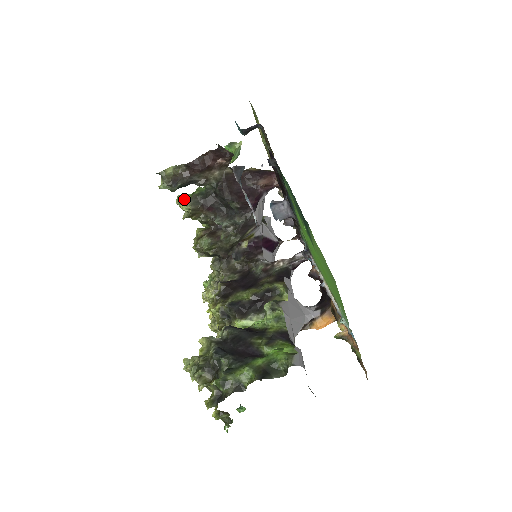
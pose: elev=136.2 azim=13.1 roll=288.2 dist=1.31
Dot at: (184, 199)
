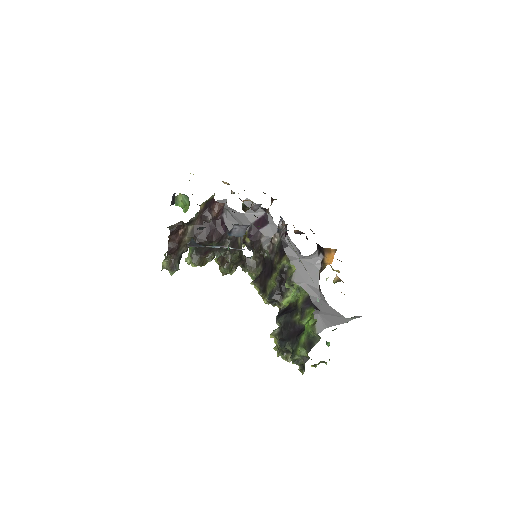
Dot at: (189, 259)
